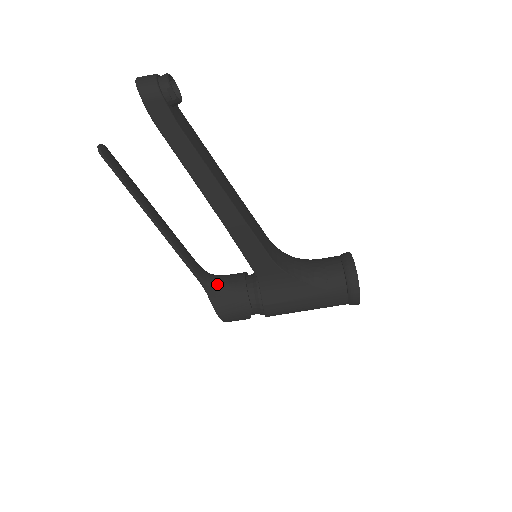
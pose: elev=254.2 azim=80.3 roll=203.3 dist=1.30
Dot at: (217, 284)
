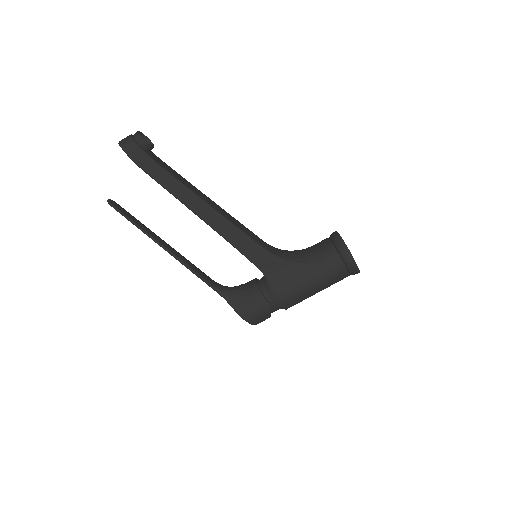
Dot at: (233, 291)
